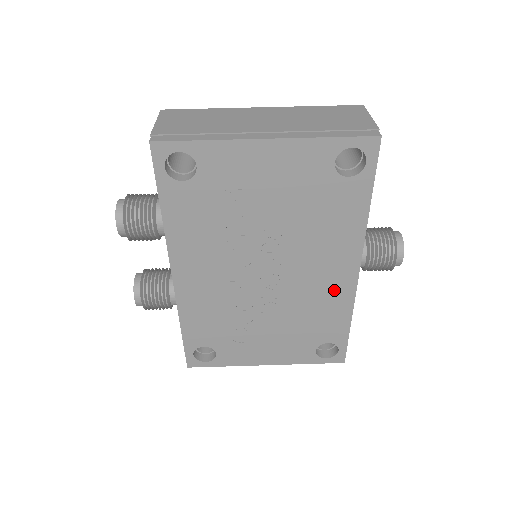
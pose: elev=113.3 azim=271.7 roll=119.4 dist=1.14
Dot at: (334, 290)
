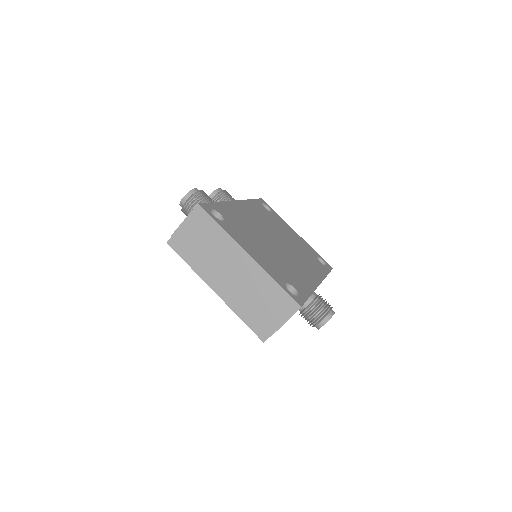
Dot at: occluded
